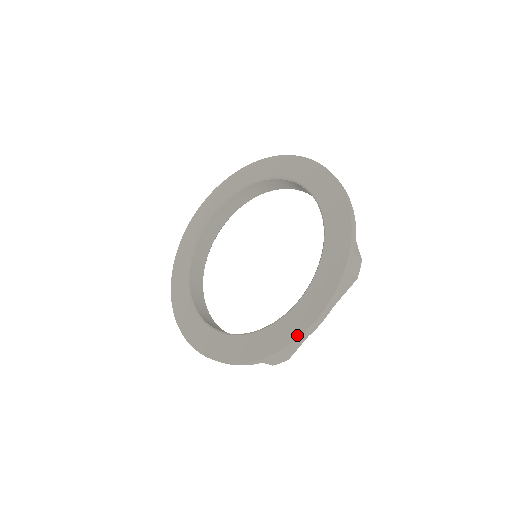
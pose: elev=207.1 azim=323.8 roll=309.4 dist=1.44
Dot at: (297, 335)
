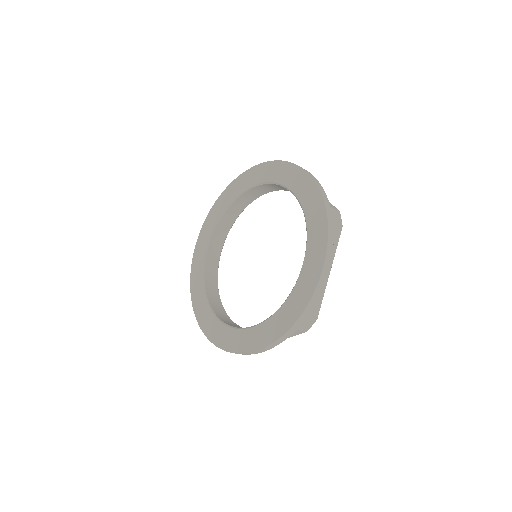
Dot at: (313, 289)
